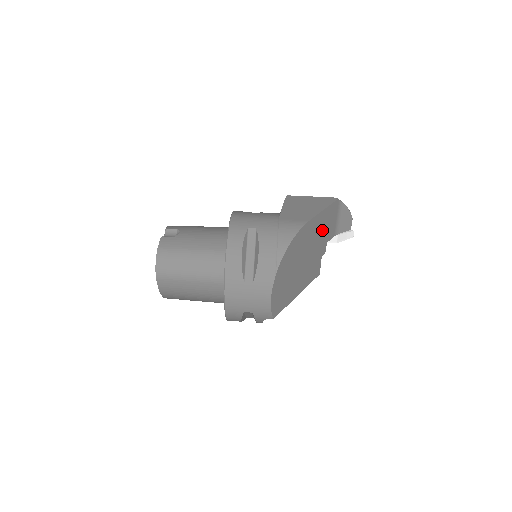
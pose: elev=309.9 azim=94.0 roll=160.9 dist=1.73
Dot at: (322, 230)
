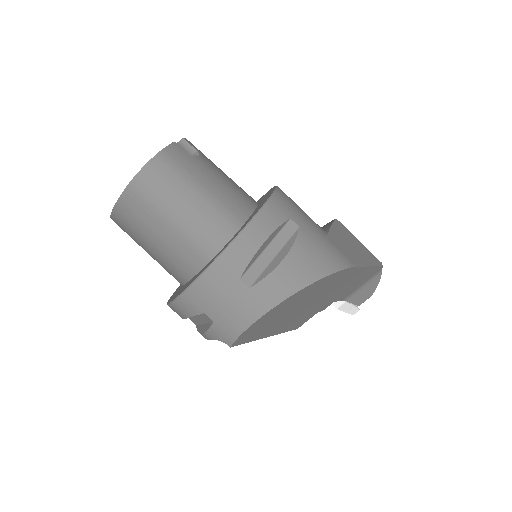
Dot at: (347, 286)
